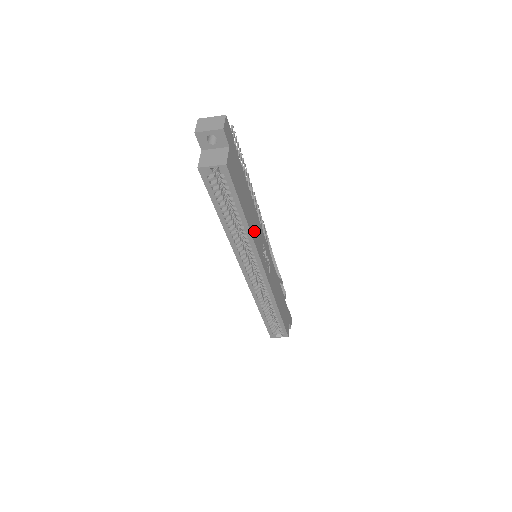
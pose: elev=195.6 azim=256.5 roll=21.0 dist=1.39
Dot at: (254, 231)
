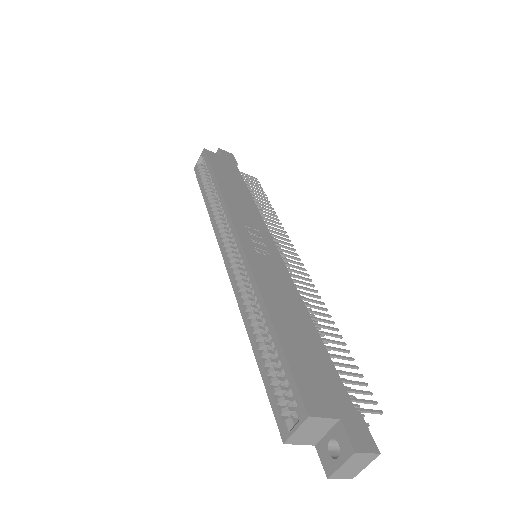
Dot at: (234, 202)
